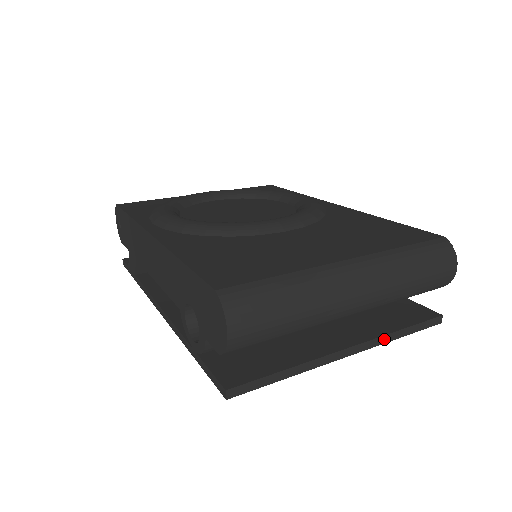
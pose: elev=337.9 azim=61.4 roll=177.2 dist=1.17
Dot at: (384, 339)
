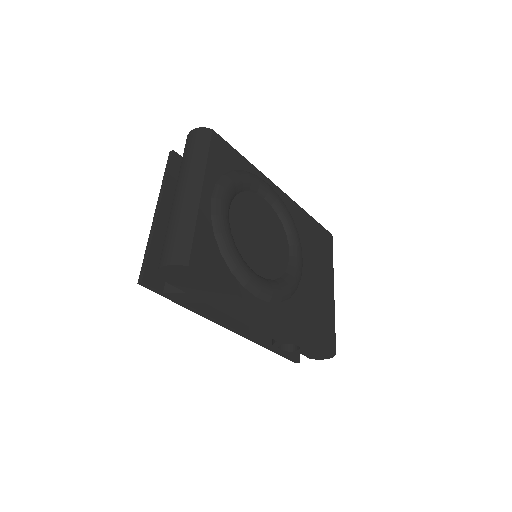
Dot at: occluded
